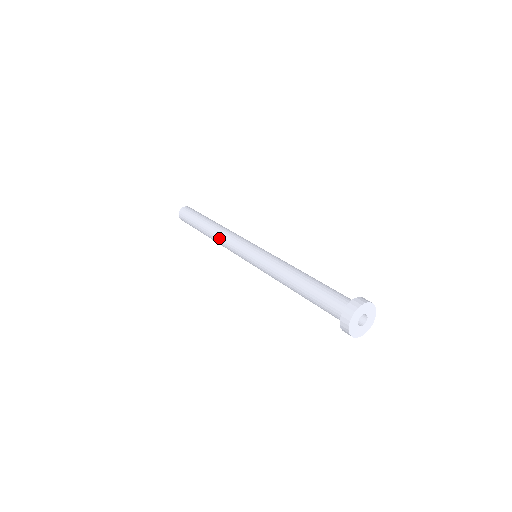
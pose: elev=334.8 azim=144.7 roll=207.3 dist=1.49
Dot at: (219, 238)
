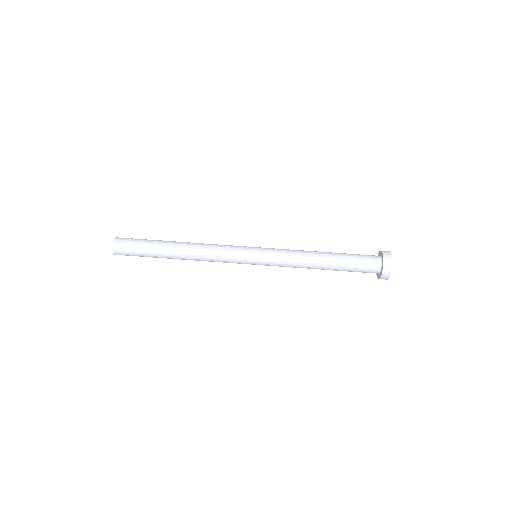
Dot at: (203, 259)
